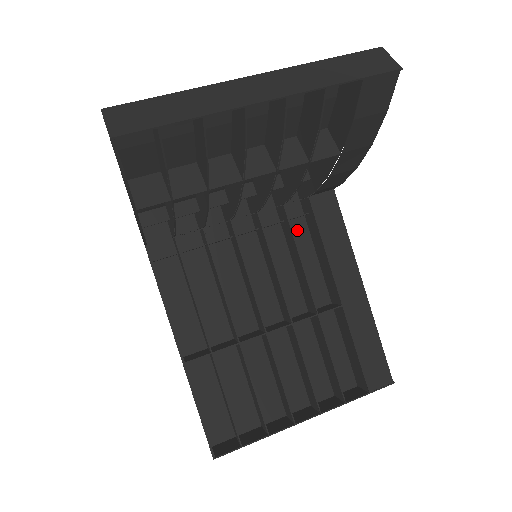
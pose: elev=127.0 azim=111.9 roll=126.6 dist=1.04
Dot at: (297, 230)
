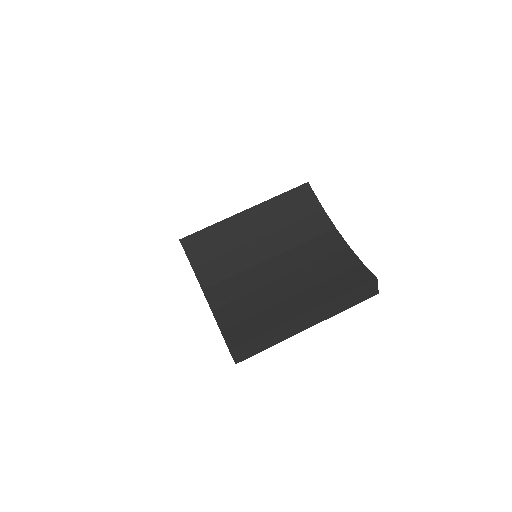
Dot at: occluded
